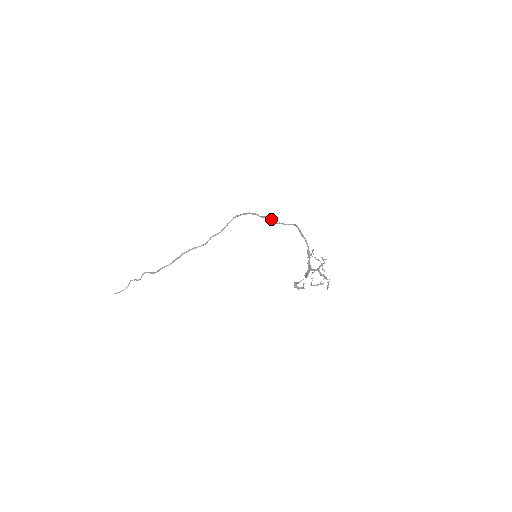
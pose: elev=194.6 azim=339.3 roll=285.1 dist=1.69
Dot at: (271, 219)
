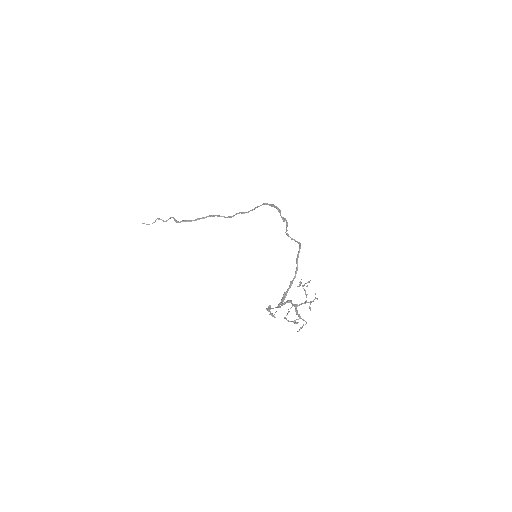
Dot at: (286, 225)
